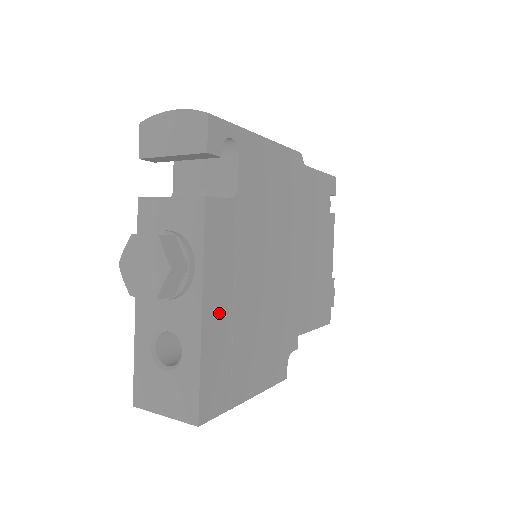
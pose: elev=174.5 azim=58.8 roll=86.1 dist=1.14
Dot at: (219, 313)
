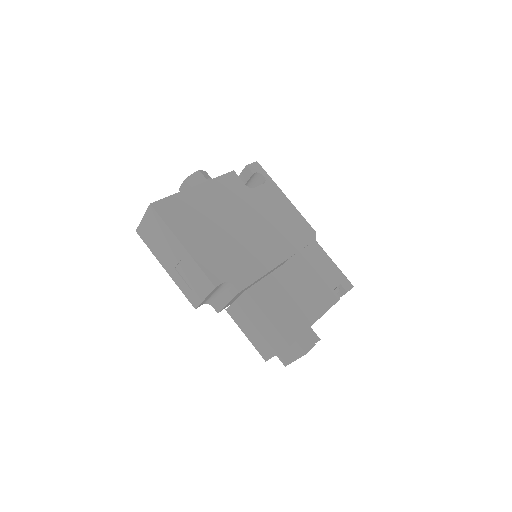
Dot at: (203, 198)
